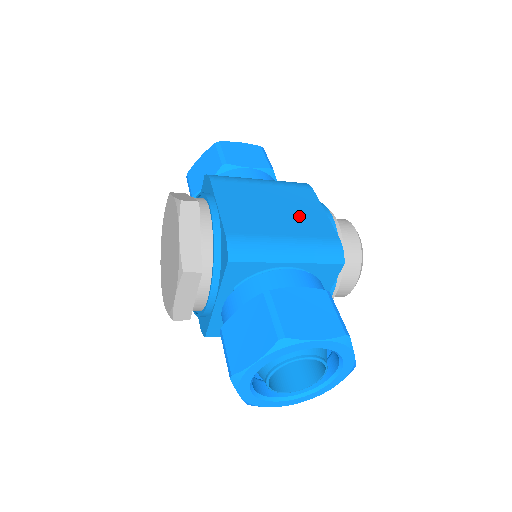
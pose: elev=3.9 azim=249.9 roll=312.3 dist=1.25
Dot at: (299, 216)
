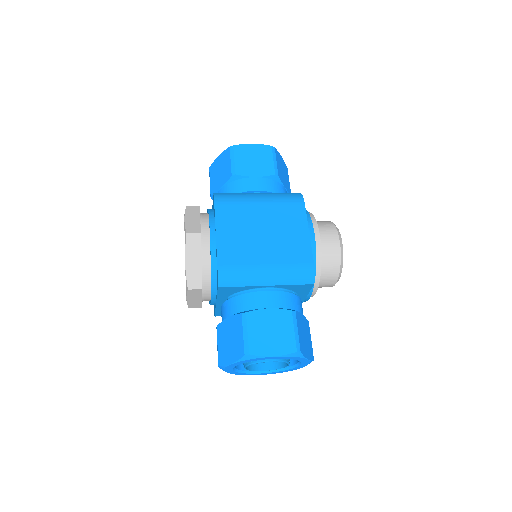
Dot at: (284, 239)
